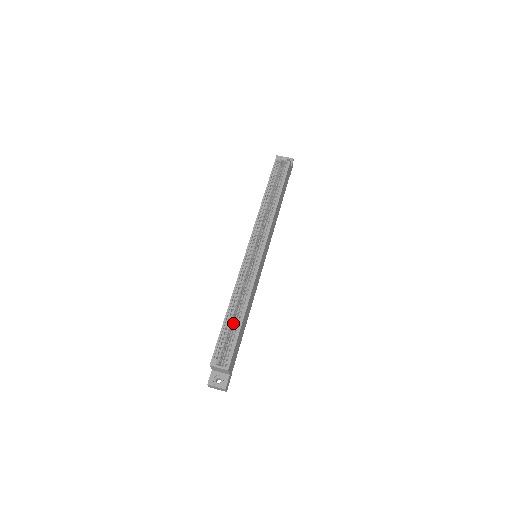
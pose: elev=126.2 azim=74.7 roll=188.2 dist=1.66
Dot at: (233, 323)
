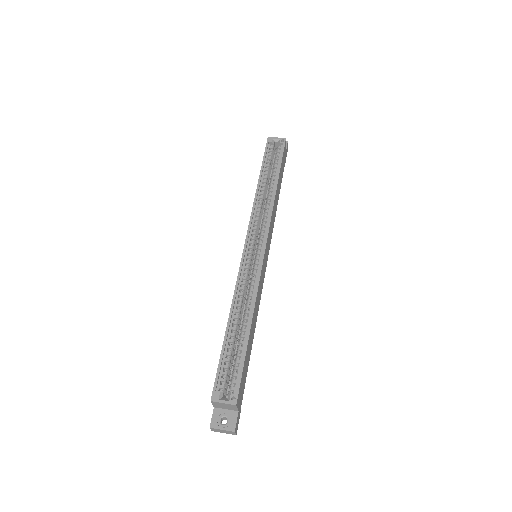
Dot at: (236, 342)
